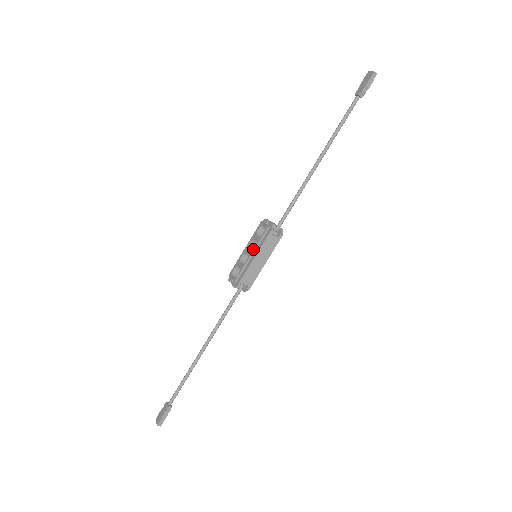
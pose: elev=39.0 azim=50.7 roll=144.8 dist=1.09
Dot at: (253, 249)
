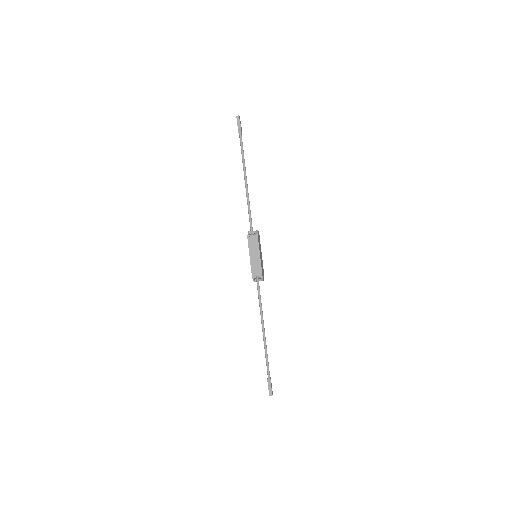
Dot at: (249, 253)
